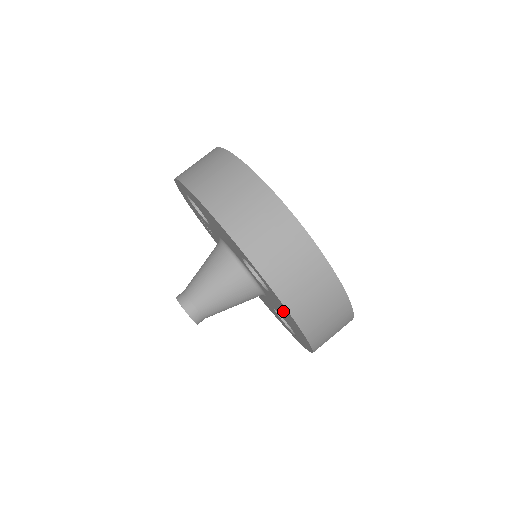
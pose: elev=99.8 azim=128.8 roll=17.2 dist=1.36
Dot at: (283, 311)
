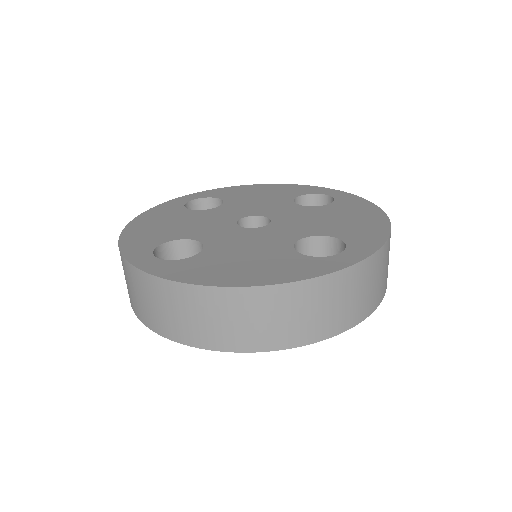
Dot at: occluded
